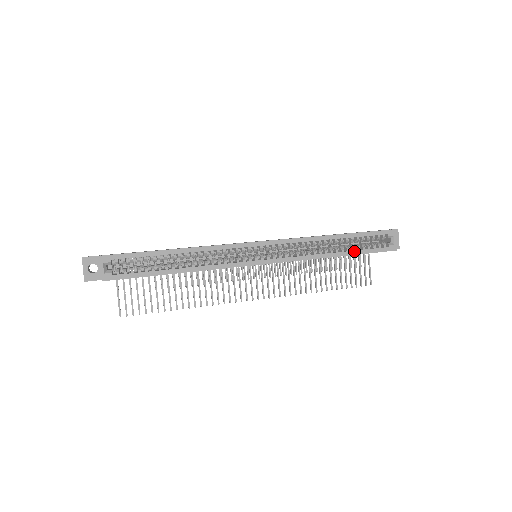
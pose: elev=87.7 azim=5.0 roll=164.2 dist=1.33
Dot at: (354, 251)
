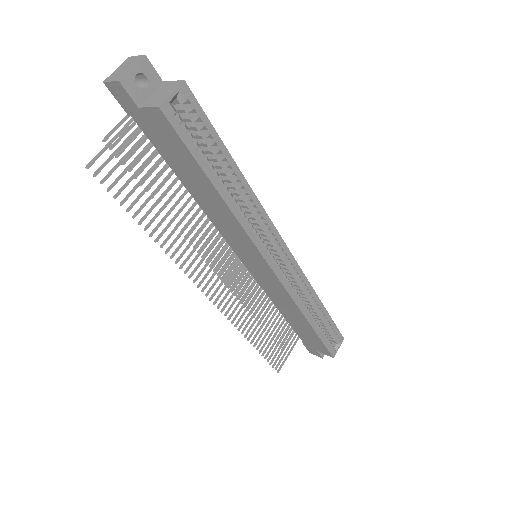
Dot at: (319, 330)
